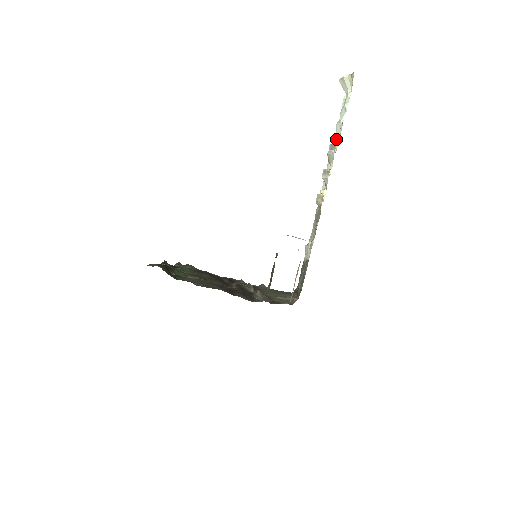
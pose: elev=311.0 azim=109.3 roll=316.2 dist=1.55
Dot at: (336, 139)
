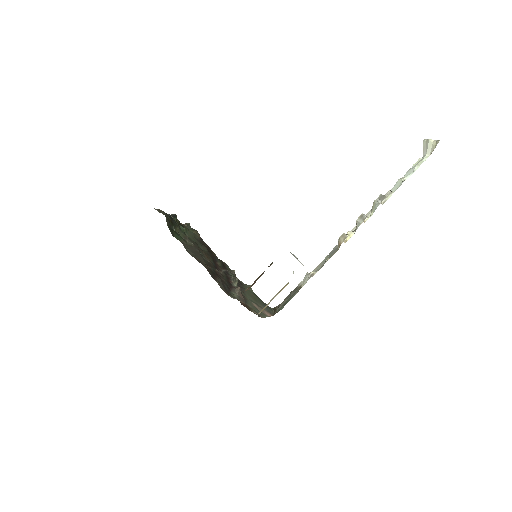
Dot at: (390, 192)
